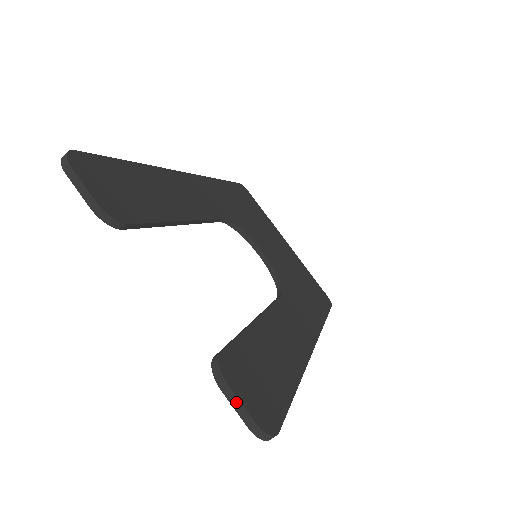
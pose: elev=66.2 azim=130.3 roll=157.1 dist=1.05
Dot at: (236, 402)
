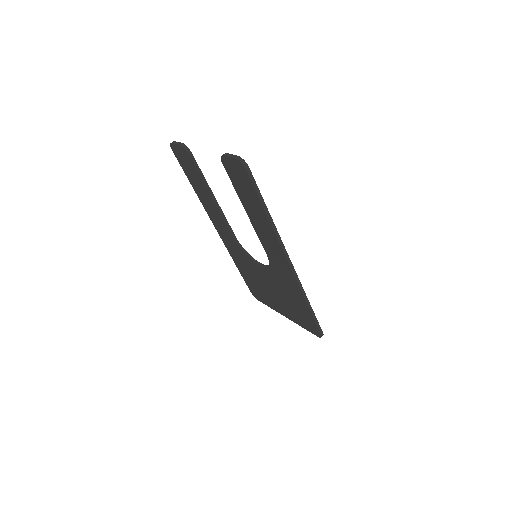
Dot at: (230, 155)
